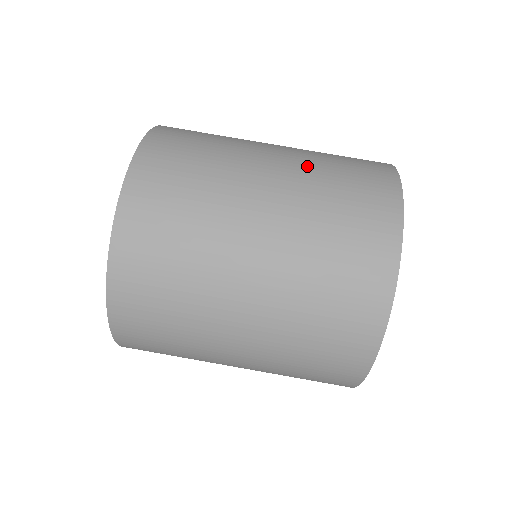
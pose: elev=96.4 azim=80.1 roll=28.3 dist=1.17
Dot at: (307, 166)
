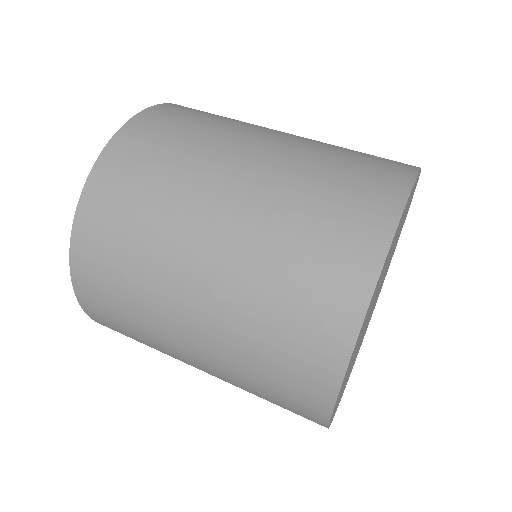
Dot at: occluded
